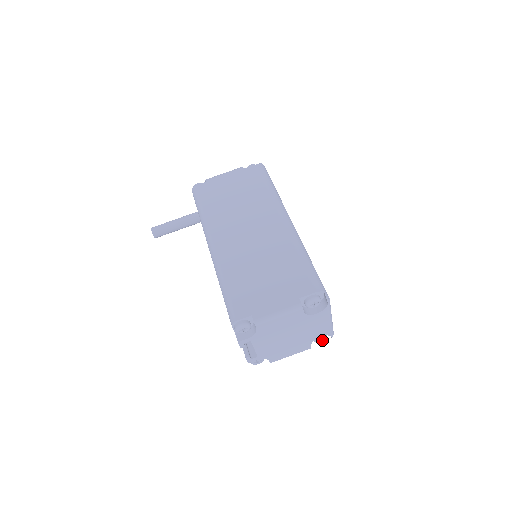
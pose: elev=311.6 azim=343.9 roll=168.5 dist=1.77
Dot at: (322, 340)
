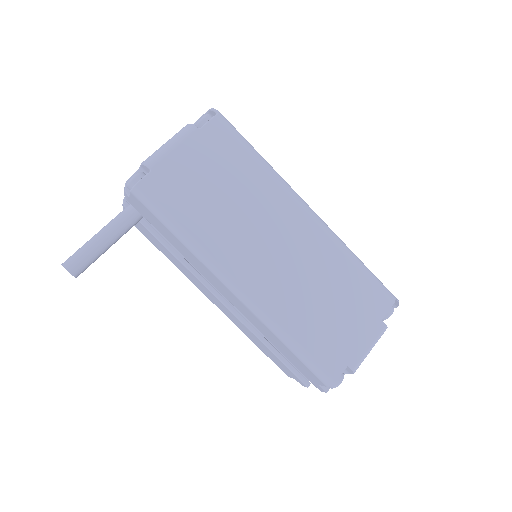
Dot at: occluded
